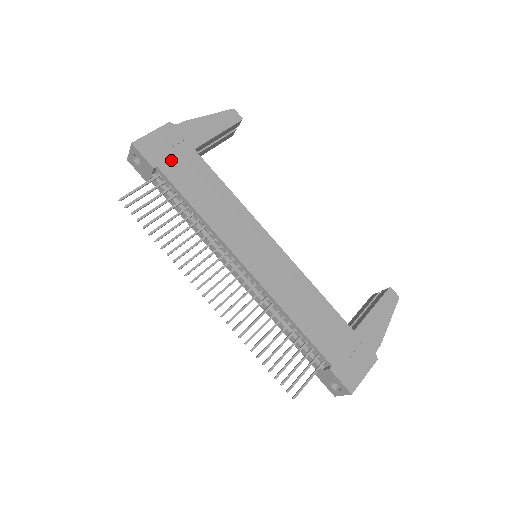
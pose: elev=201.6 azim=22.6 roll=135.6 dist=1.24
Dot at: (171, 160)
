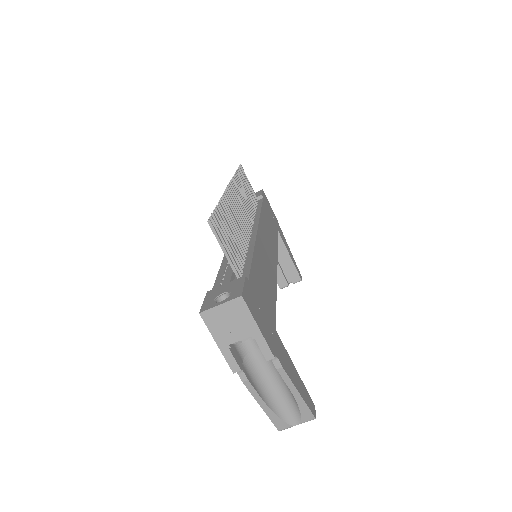
Dot at: (269, 210)
